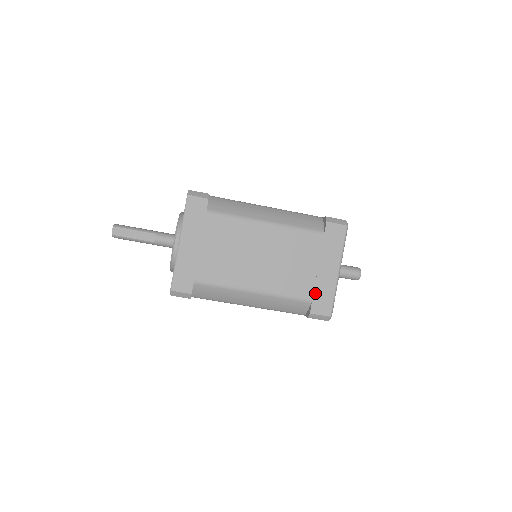
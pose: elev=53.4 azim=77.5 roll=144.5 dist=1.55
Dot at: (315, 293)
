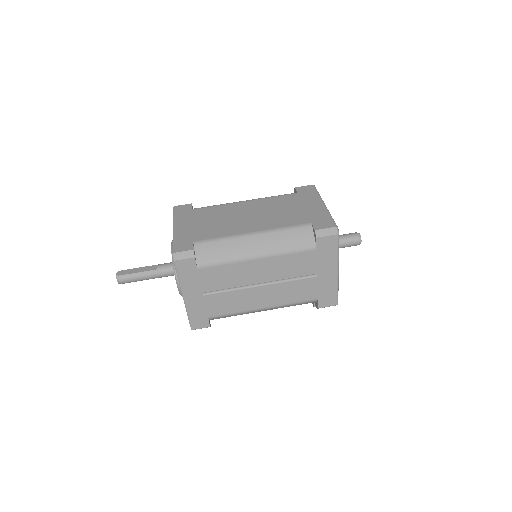
Dot at: (311, 219)
